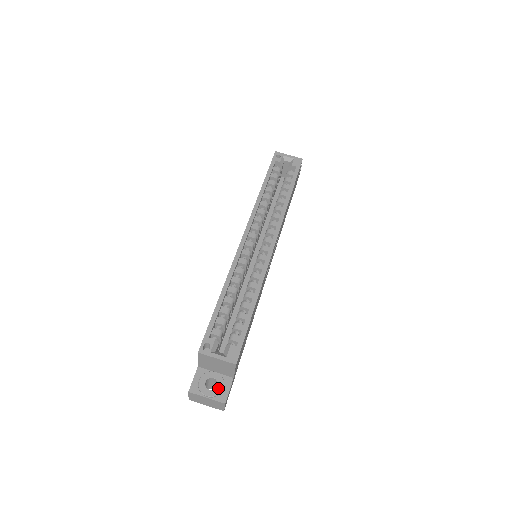
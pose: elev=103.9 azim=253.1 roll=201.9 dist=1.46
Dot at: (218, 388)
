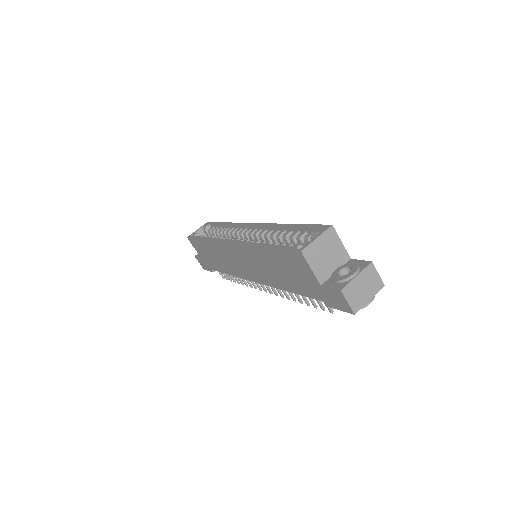
Dot at: (352, 266)
